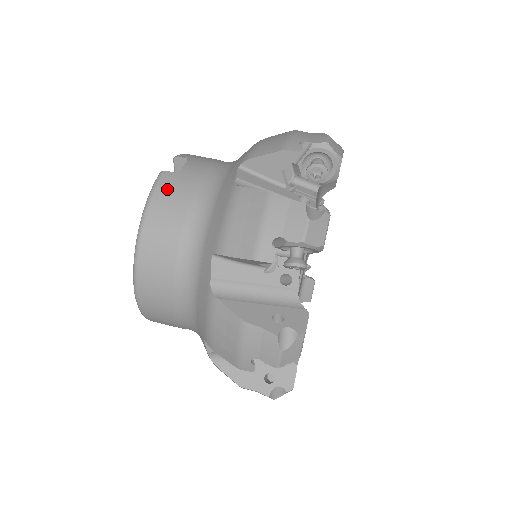
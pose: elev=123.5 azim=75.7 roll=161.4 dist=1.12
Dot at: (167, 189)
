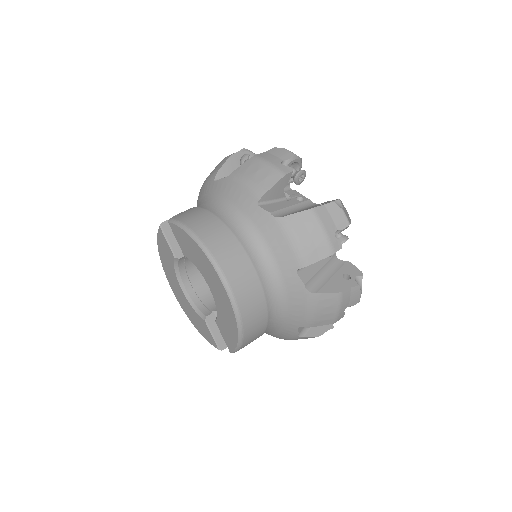
Dot at: (186, 217)
